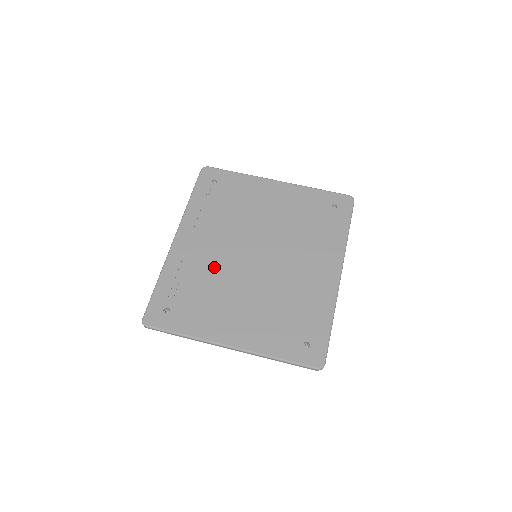
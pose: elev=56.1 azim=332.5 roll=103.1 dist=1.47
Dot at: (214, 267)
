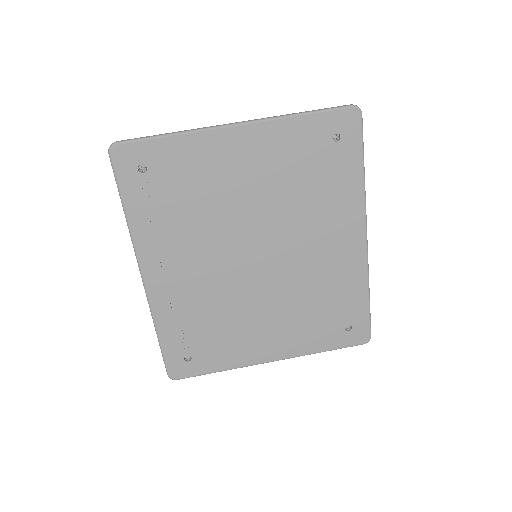
Dot at: (213, 293)
